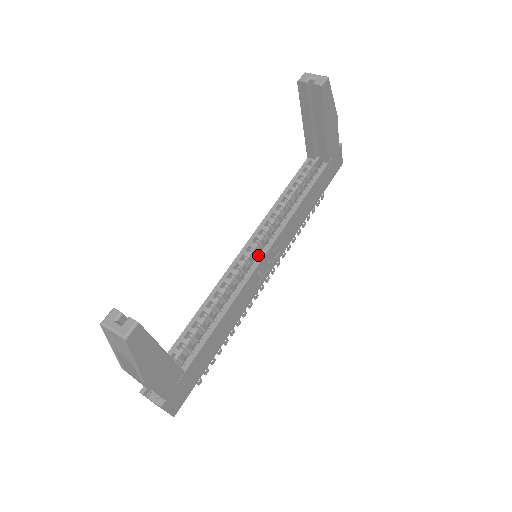
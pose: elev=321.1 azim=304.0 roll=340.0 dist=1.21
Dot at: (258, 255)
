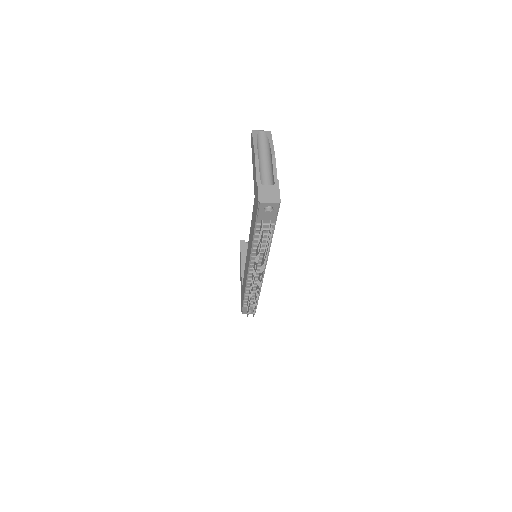
Dot at: occluded
